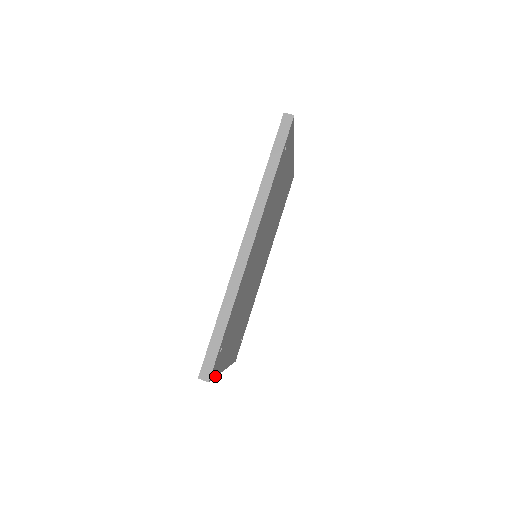
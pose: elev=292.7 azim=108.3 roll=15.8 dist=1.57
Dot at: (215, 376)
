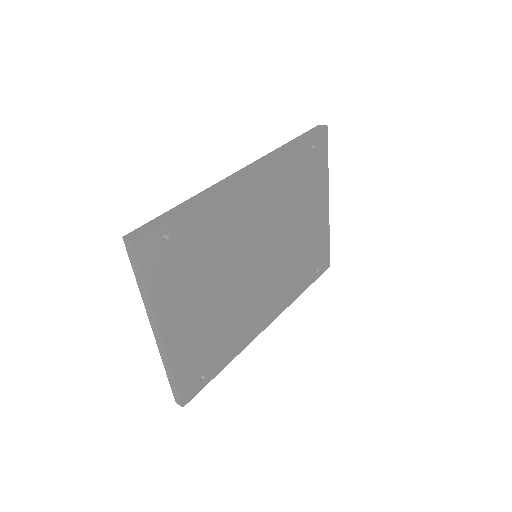
Dot at: (144, 277)
